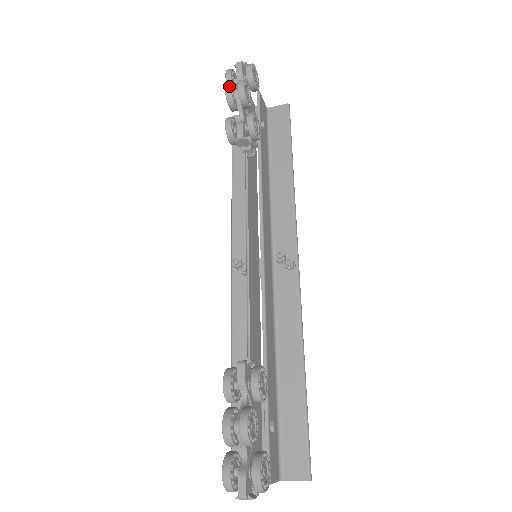
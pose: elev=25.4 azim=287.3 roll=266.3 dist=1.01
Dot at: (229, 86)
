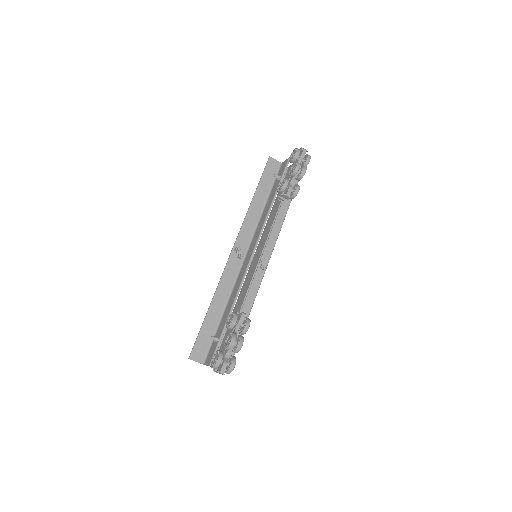
Dot at: (299, 166)
